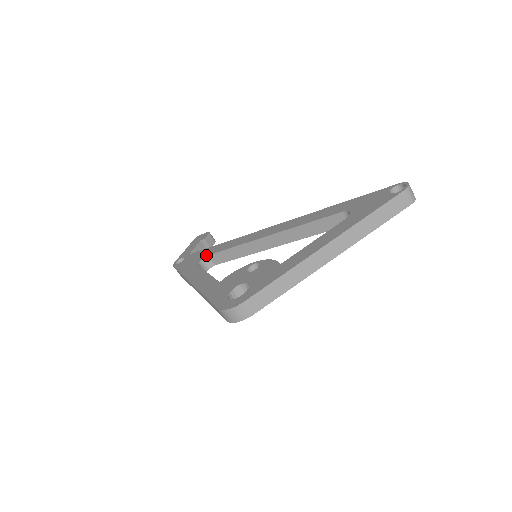
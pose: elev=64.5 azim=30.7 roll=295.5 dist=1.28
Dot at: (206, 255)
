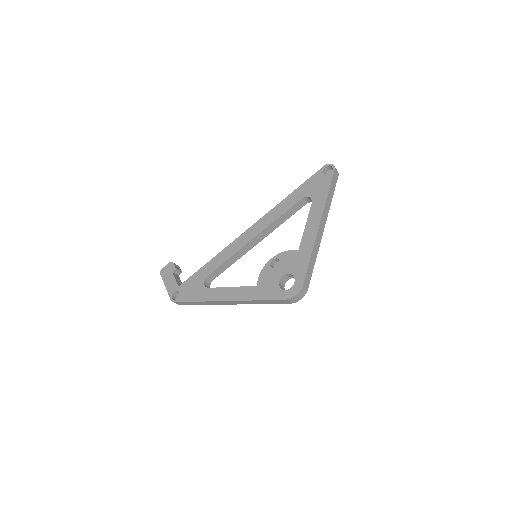
Dot at: (204, 278)
